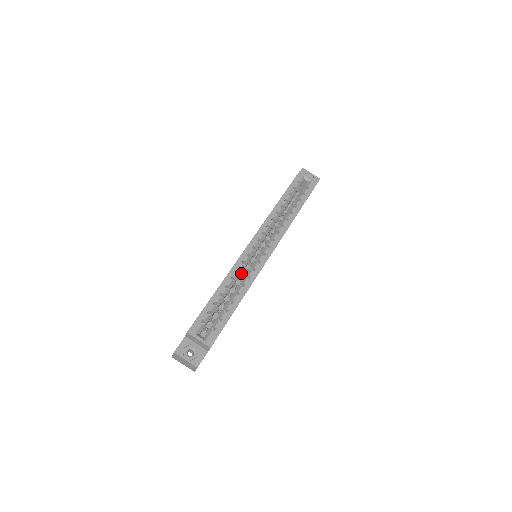
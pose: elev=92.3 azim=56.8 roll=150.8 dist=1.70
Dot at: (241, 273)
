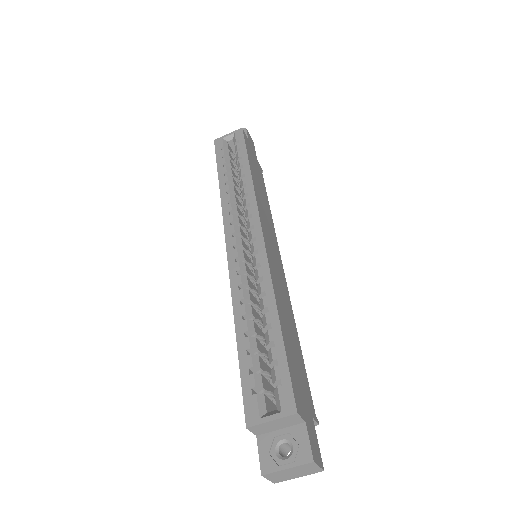
Dot at: occluded
